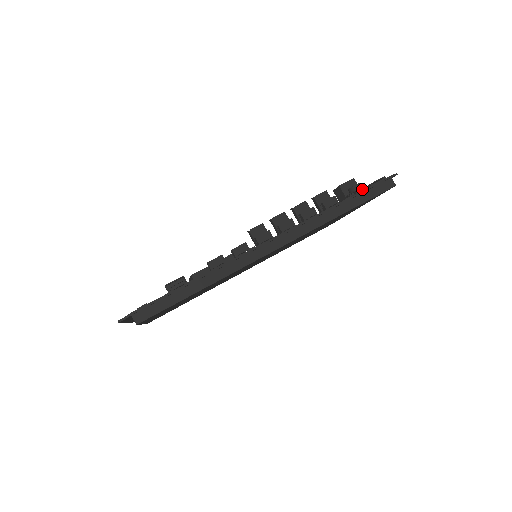
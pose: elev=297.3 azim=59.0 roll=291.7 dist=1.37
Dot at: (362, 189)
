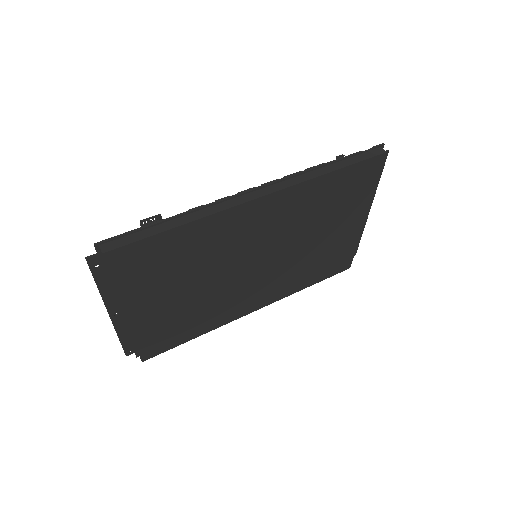
Dot at: occluded
